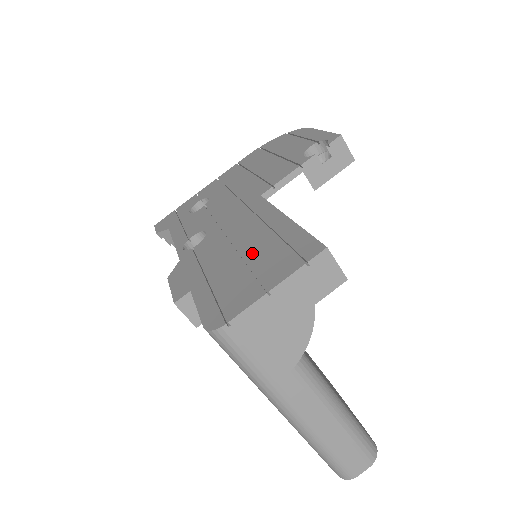
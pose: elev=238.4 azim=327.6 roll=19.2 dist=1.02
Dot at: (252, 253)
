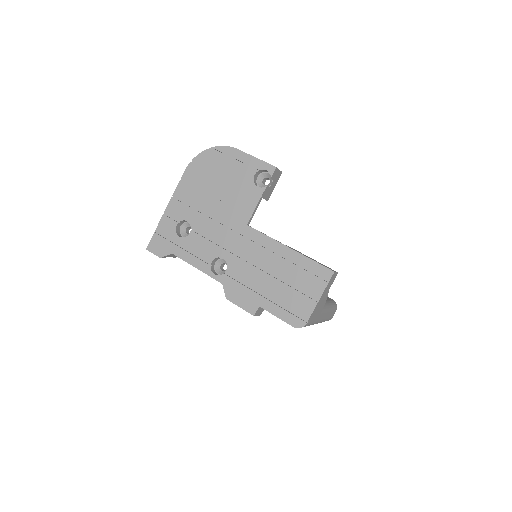
Dot at: (285, 277)
